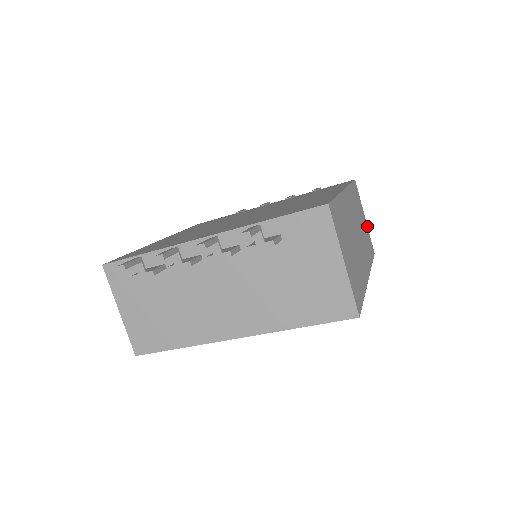
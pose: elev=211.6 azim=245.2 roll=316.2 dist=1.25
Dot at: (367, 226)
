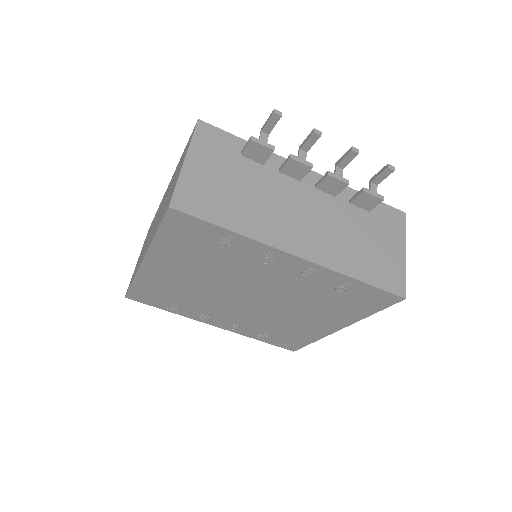
Dot at: occluded
